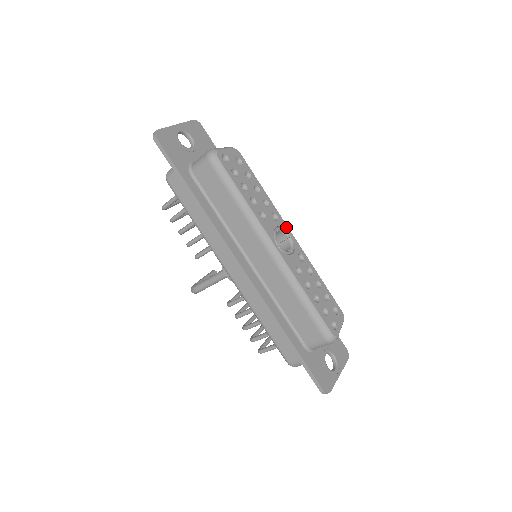
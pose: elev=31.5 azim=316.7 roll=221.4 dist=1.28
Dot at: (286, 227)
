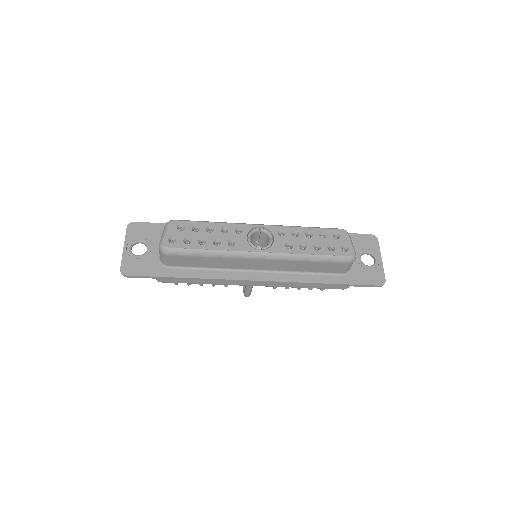
Dot at: (252, 227)
